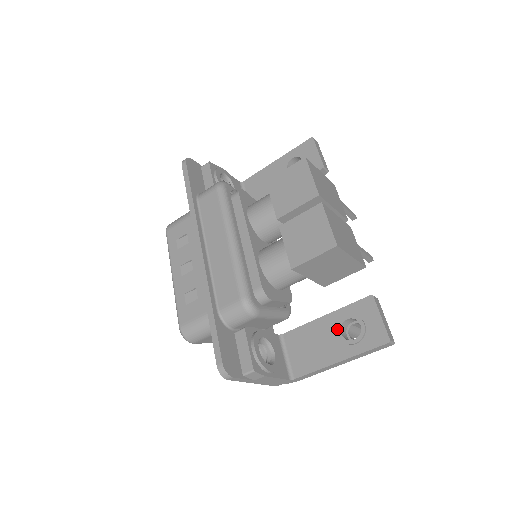
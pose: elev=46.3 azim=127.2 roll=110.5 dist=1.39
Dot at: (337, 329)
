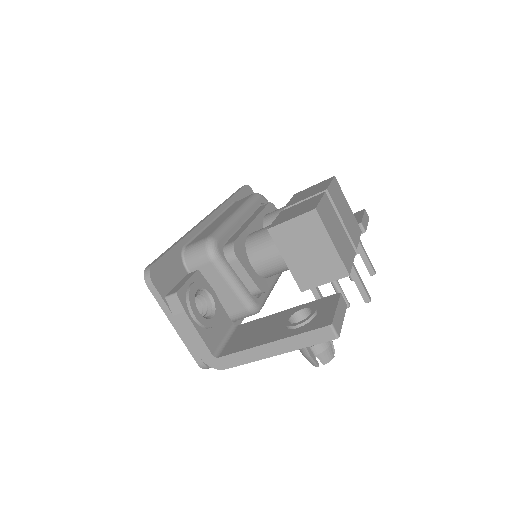
Dot at: (288, 316)
